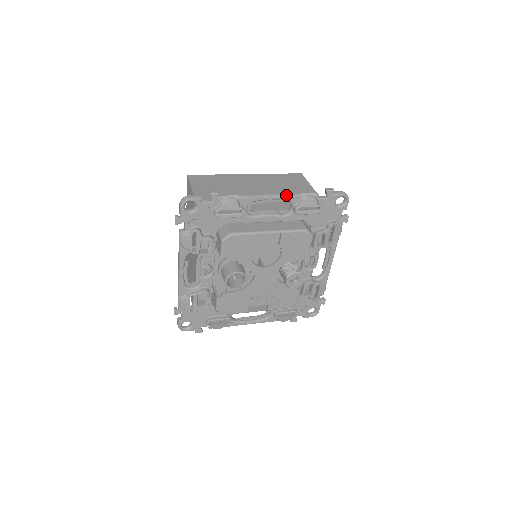
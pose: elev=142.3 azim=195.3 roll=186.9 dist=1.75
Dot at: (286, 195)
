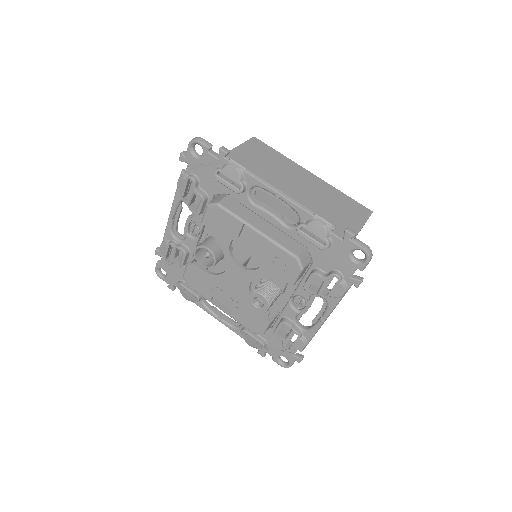
Dot at: (296, 203)
